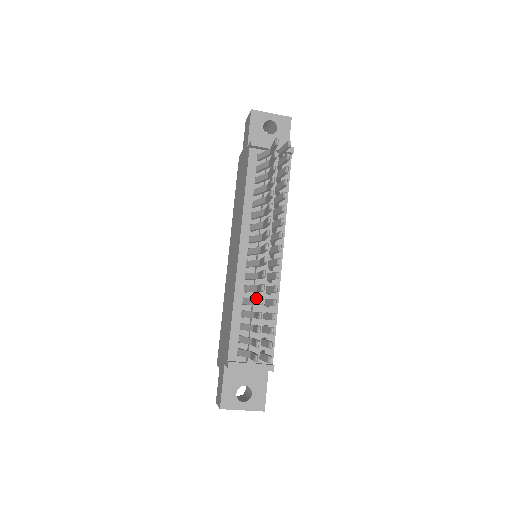
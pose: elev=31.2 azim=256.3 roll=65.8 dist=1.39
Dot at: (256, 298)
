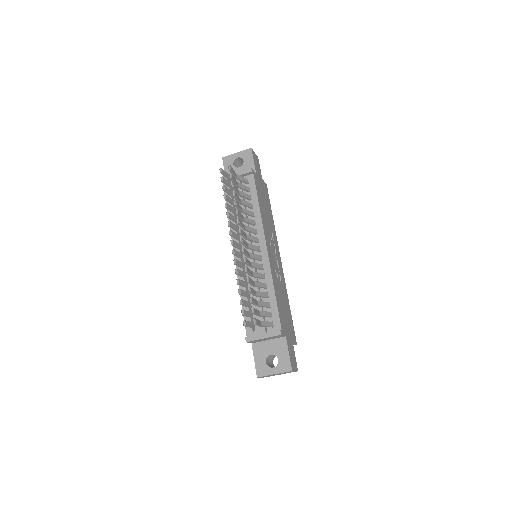
Dot at: occluded
